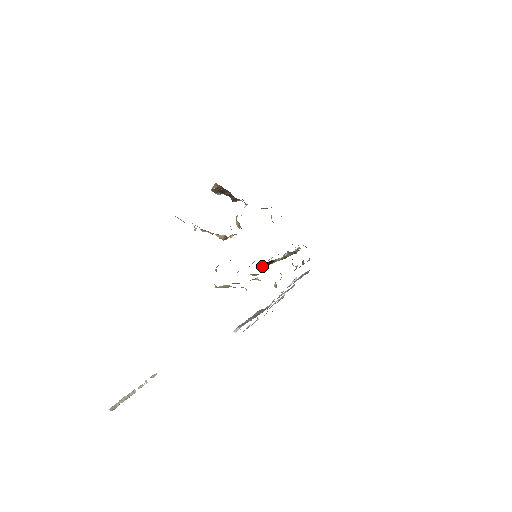
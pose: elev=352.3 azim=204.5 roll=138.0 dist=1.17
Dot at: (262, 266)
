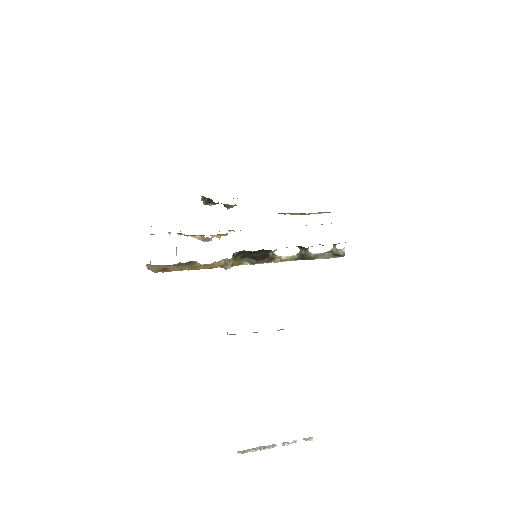
Dot at: (249, 262)
